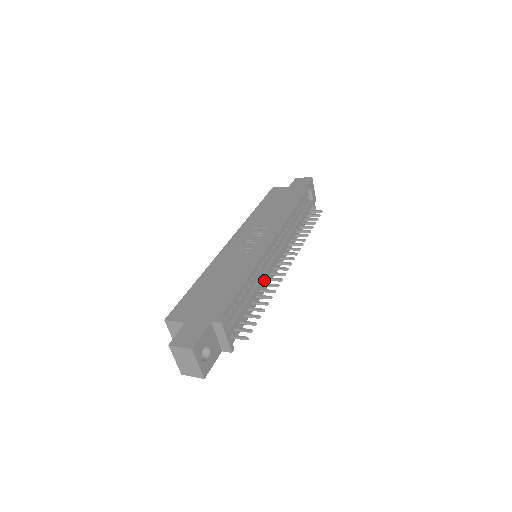
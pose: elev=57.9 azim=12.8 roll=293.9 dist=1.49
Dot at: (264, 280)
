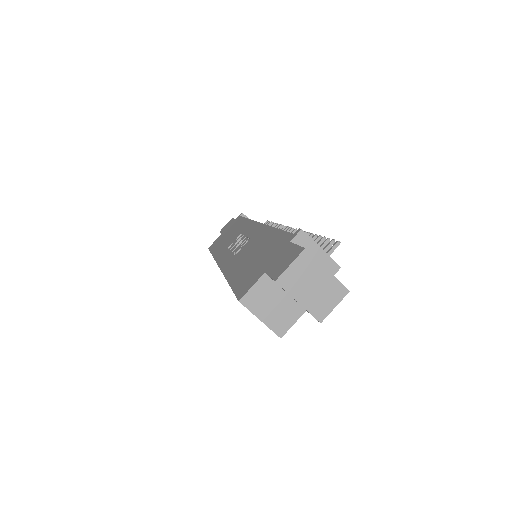
Dot at: occluded
